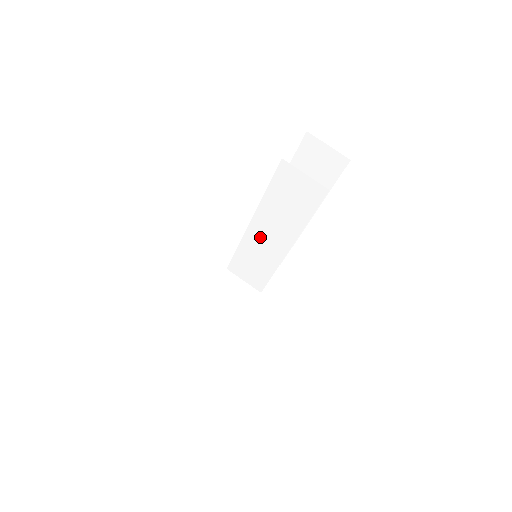
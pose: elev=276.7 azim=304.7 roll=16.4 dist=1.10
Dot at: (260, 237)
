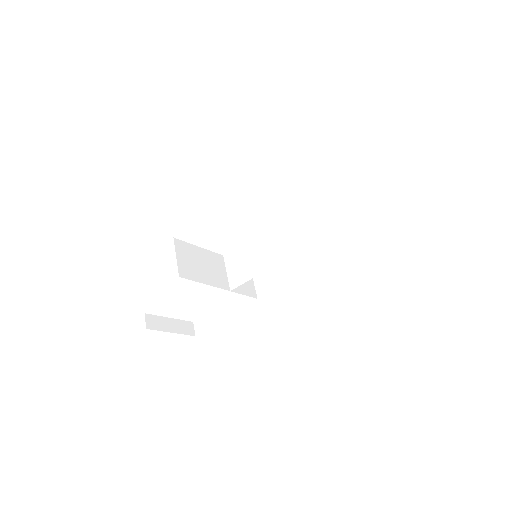
Dot at: (276, 236)
